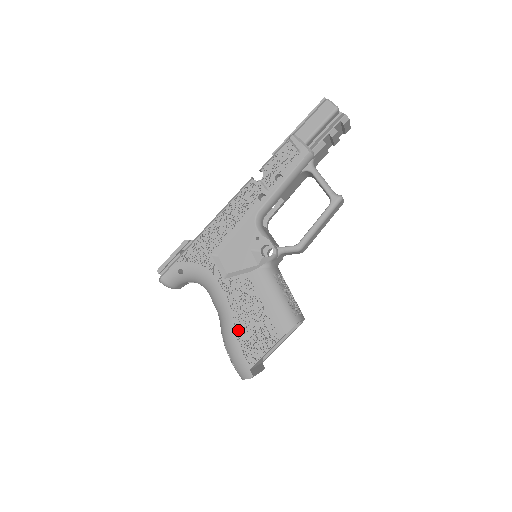
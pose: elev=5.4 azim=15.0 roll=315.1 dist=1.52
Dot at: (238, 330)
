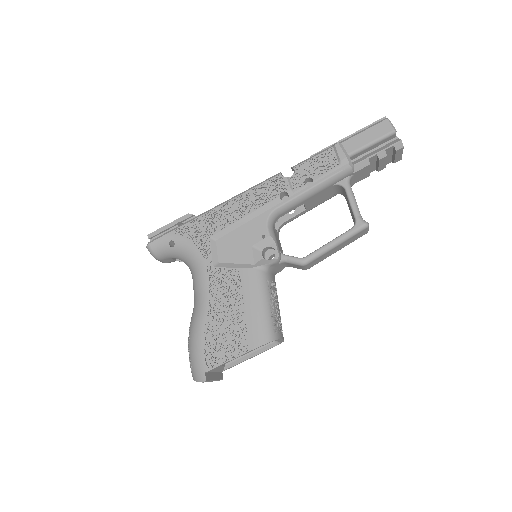
Dot at: (208, 325)
